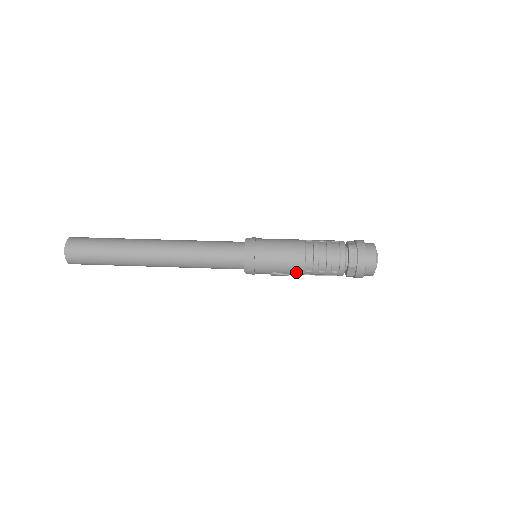
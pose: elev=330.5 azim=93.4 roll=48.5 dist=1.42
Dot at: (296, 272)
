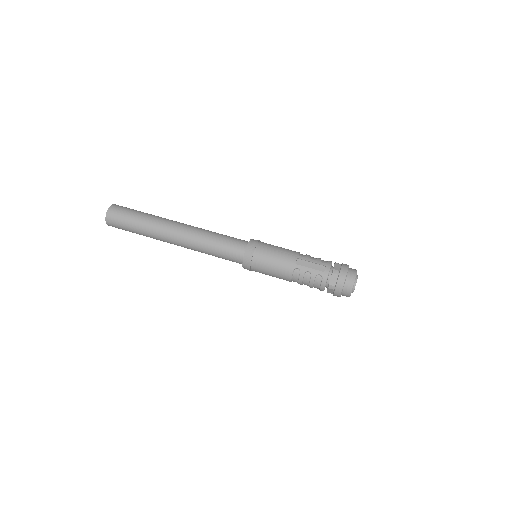
Dot at: occluded
